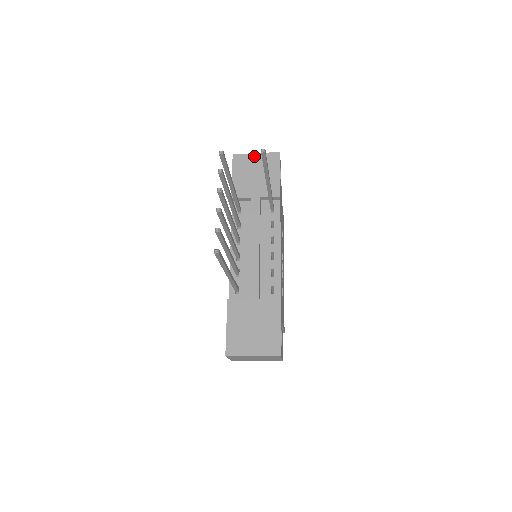
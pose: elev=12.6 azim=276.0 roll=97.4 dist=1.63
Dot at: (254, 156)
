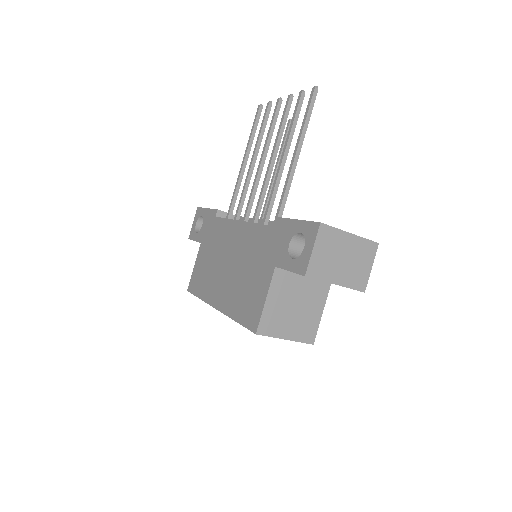
Dot at: occluded
